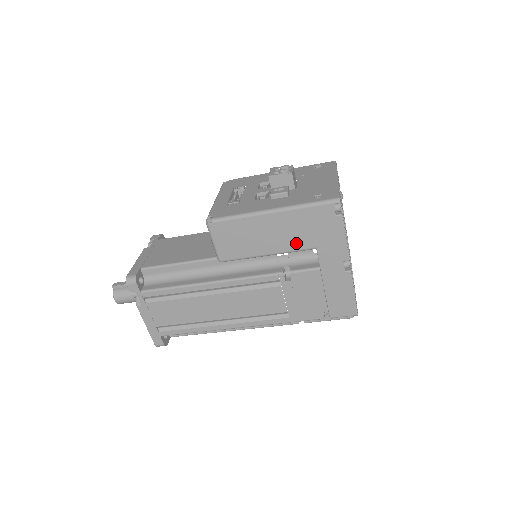
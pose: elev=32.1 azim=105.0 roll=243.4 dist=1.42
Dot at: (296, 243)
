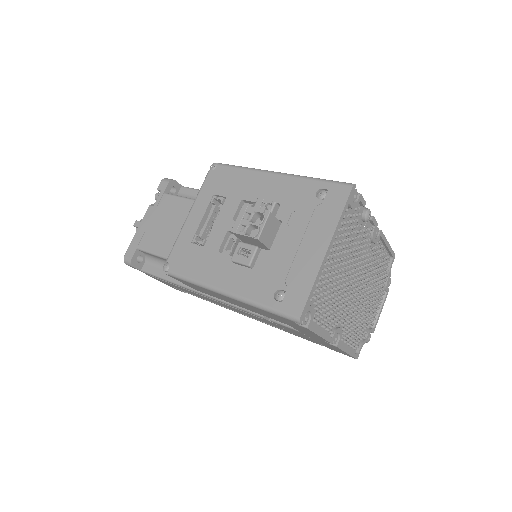
Dot at: (265, 315)
